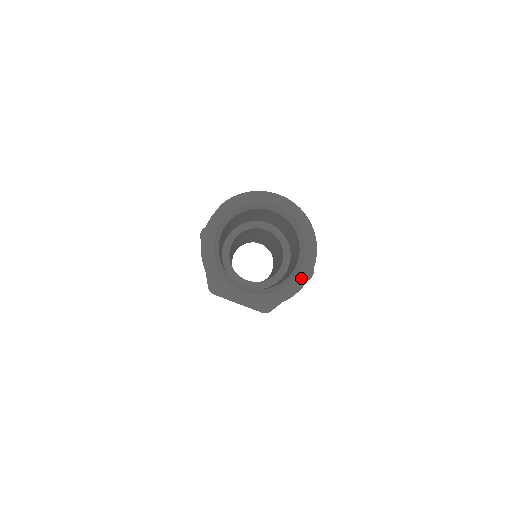
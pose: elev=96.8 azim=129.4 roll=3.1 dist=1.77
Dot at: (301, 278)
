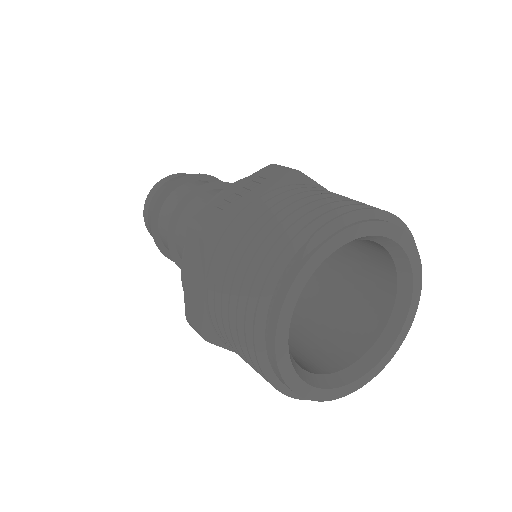
Dot at: (390, 357)
